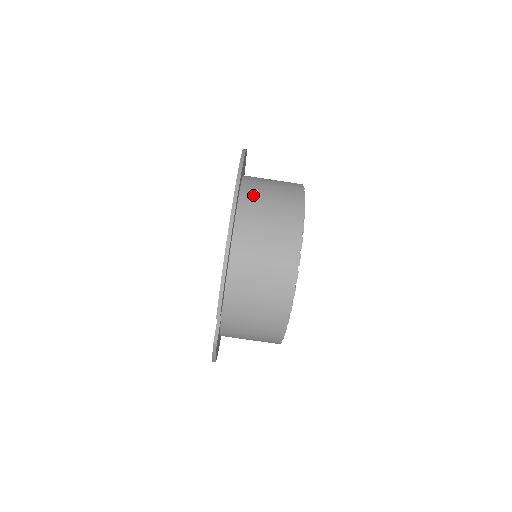
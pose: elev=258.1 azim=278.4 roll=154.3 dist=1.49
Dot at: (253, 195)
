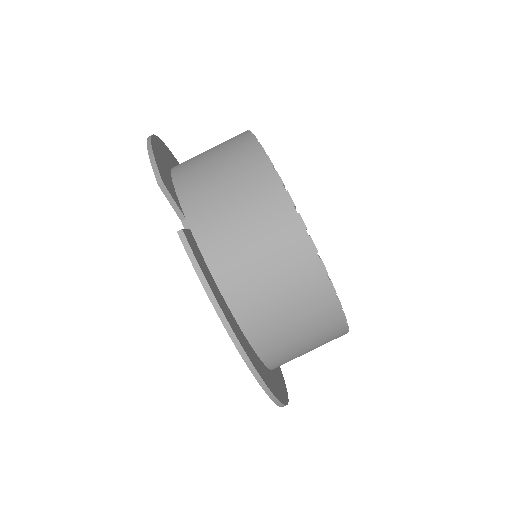
Dot at: occluded
